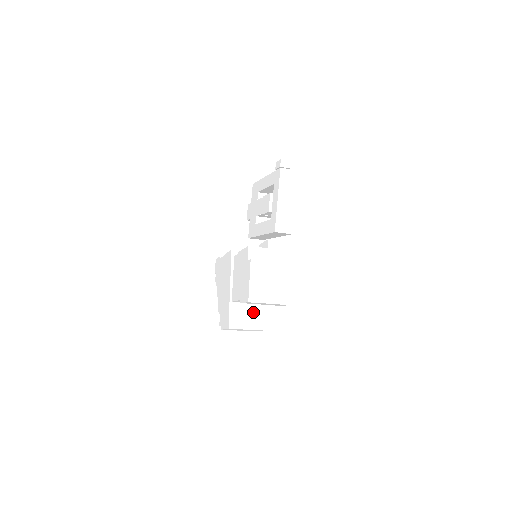
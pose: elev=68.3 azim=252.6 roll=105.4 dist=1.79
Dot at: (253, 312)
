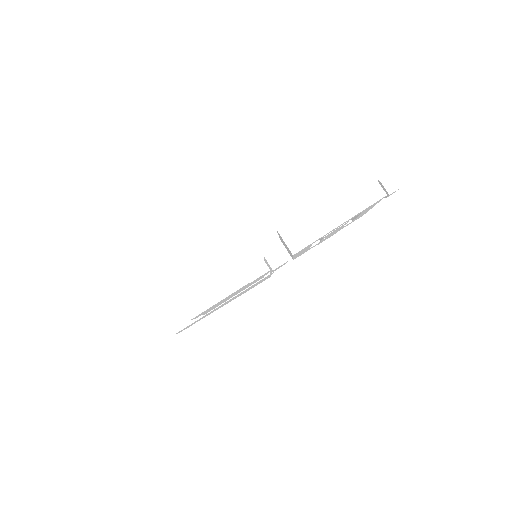
Dot at: occluded
